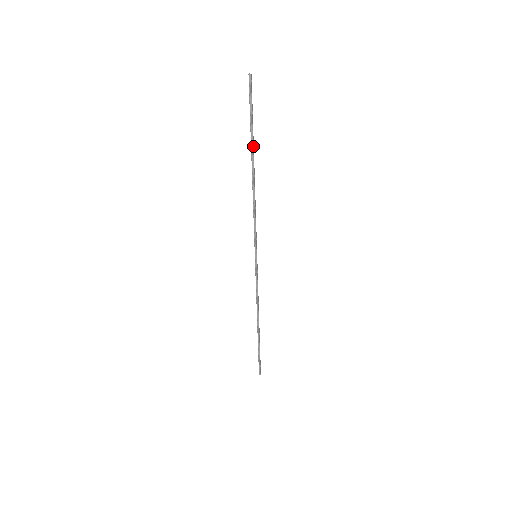
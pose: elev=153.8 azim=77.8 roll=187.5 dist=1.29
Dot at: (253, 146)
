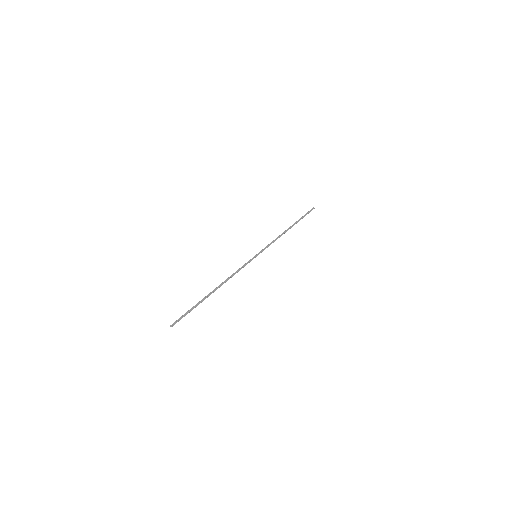
Dot at: (297, 222)
